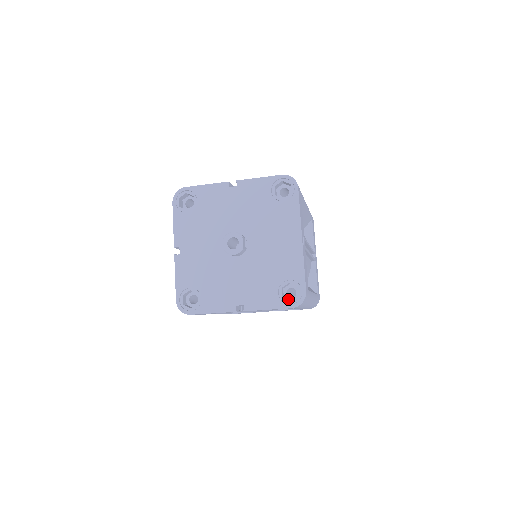
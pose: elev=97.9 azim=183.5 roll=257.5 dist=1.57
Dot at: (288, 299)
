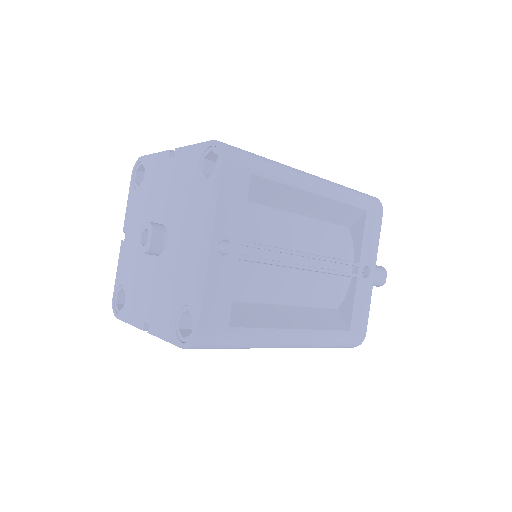
Dot at: occluded
